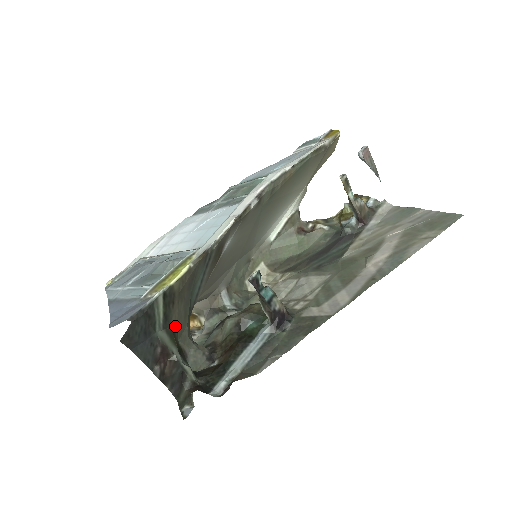
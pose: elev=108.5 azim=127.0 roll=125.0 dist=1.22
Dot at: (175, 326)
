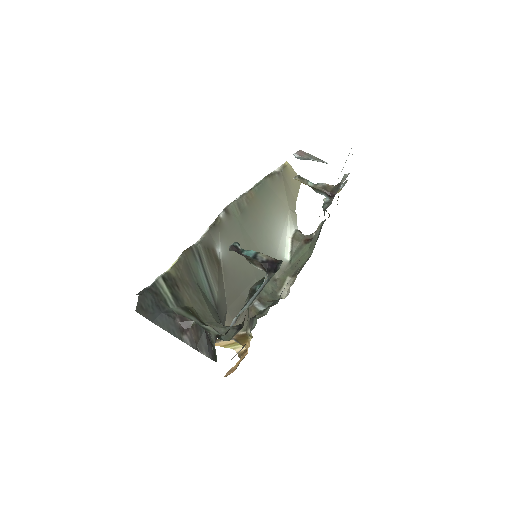
Dot at: (192, 308)
